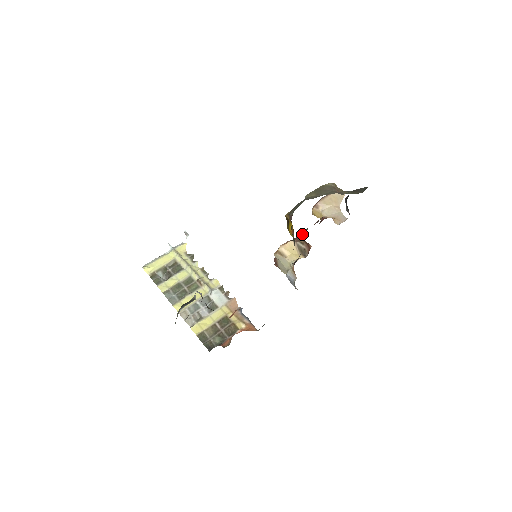
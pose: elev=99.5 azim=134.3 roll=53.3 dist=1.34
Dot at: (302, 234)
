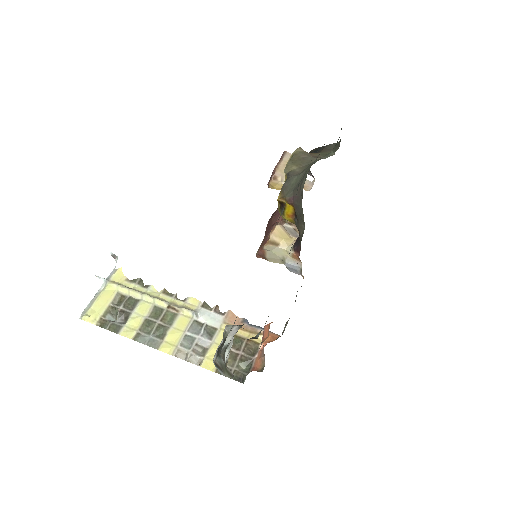
Dot at: occluded
